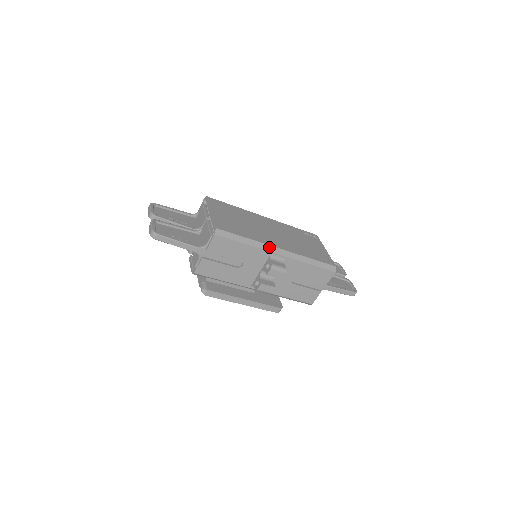
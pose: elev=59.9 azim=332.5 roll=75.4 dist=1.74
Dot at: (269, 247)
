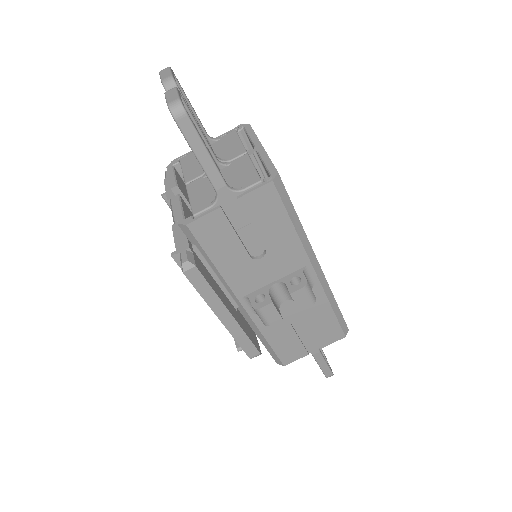
Dot at: (312, 253)
